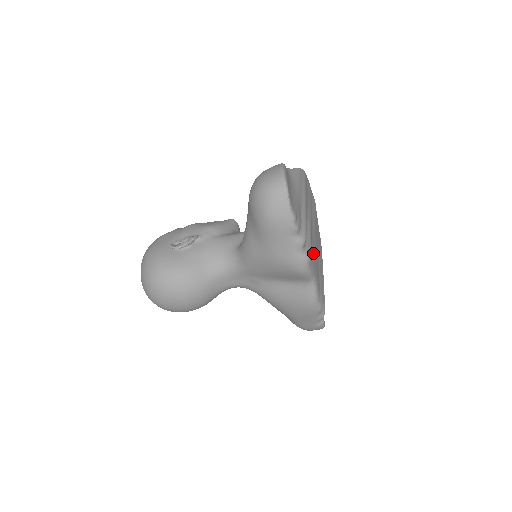
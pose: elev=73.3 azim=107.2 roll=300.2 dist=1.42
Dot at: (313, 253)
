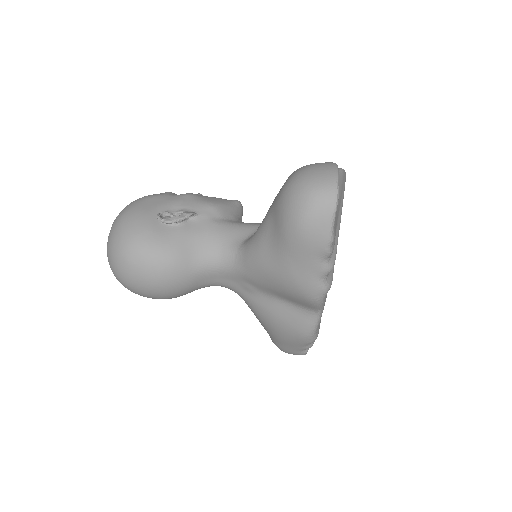
Dot at: occluded
